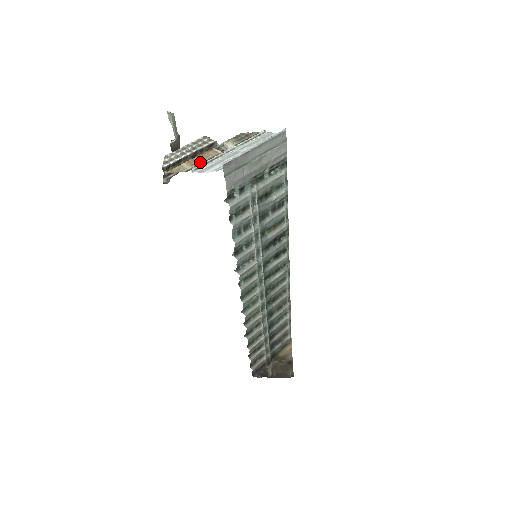
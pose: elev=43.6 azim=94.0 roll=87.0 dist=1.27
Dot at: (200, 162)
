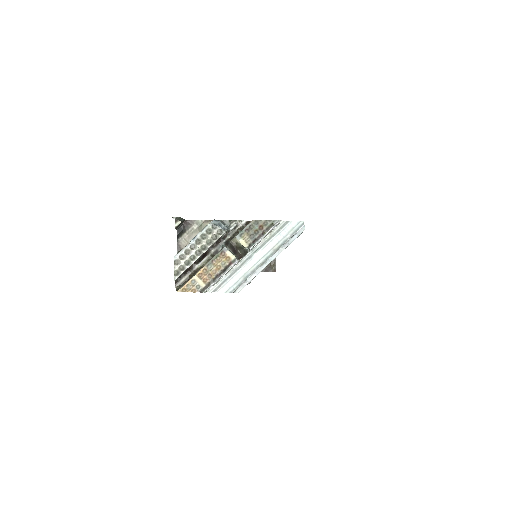
Dot at: (213, 276)
